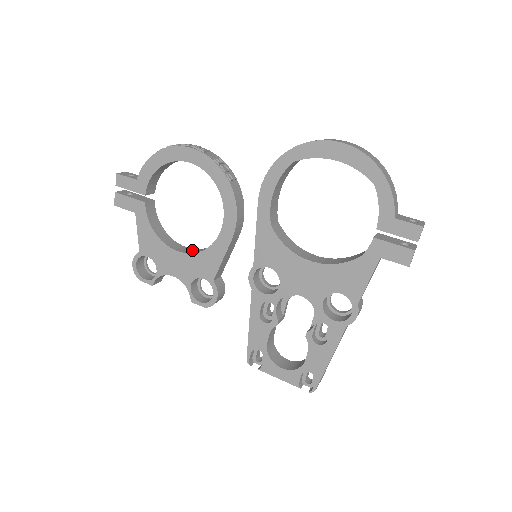
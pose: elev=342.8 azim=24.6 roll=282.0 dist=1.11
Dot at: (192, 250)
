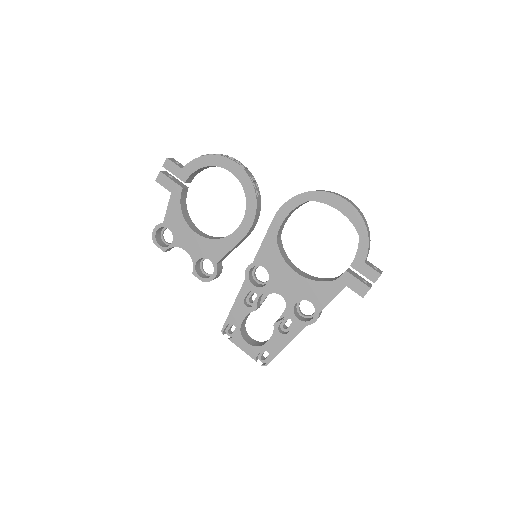
Dot at: (206, 235)
